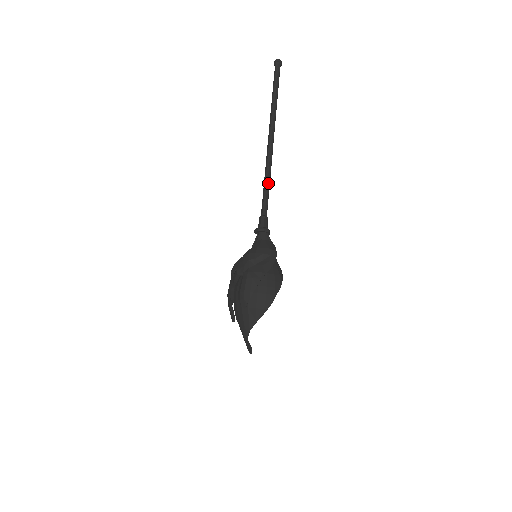
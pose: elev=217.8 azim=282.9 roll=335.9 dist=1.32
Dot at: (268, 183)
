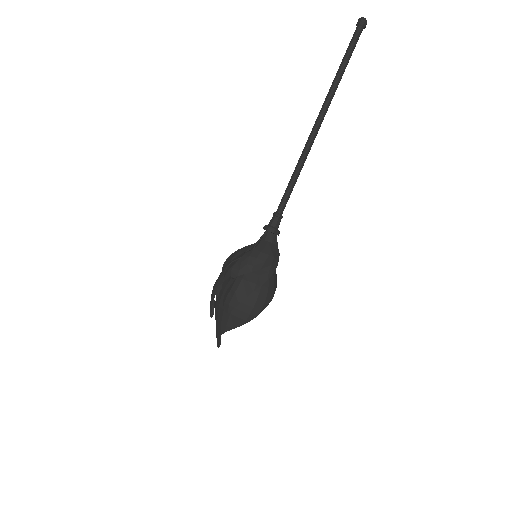
Dot at: (297, 177)
